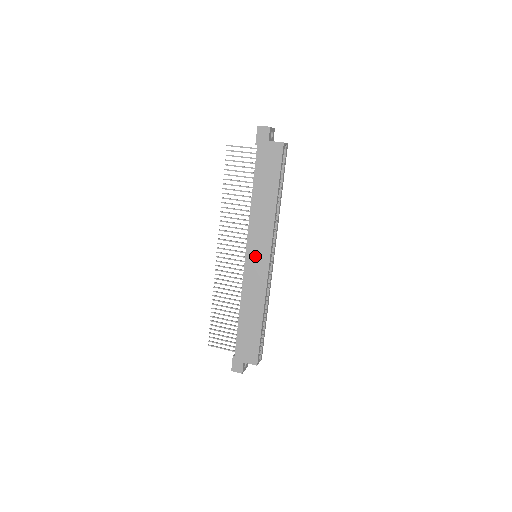
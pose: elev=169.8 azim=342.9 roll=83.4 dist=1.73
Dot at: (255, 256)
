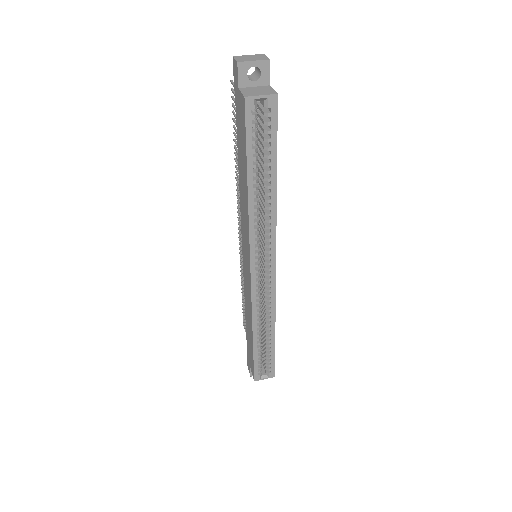
Dot at: (245, 257)
